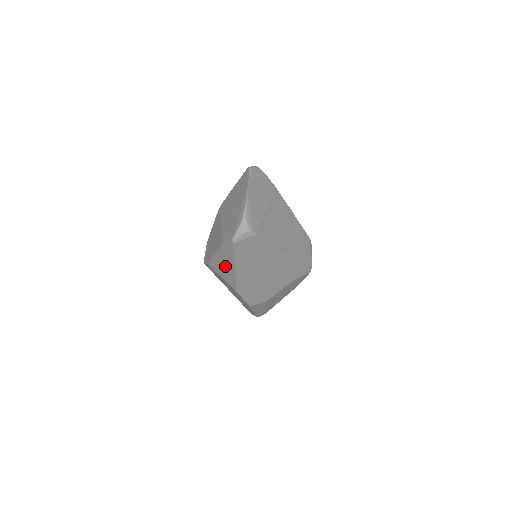
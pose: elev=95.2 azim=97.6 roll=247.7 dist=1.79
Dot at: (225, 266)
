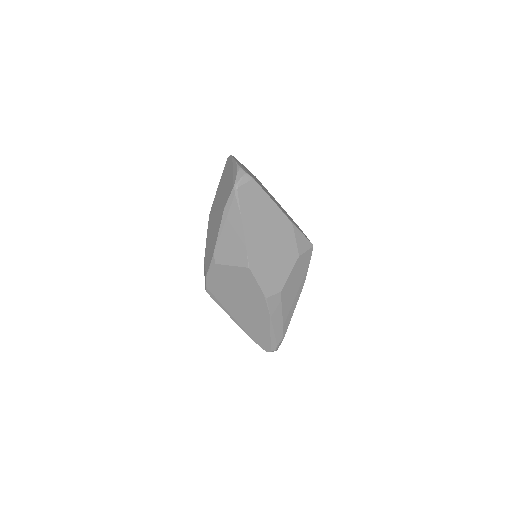
Dot at: (232, 239)
